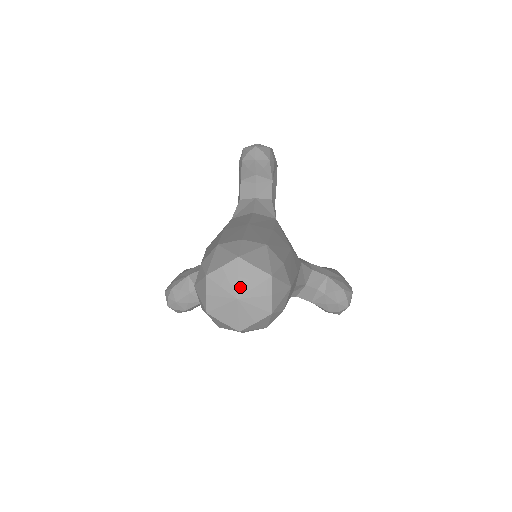
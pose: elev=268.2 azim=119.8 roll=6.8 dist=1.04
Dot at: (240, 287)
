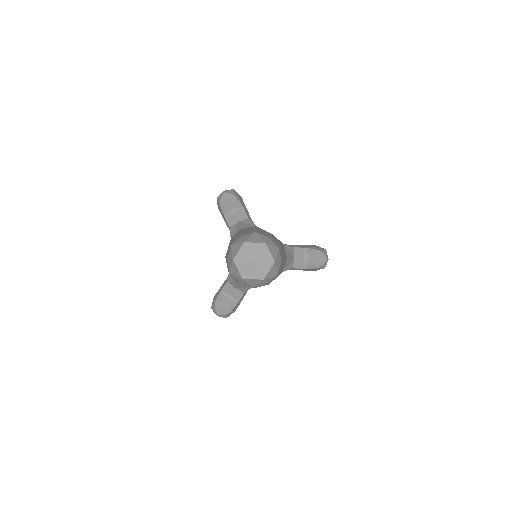
Dot at: (252, 255)
